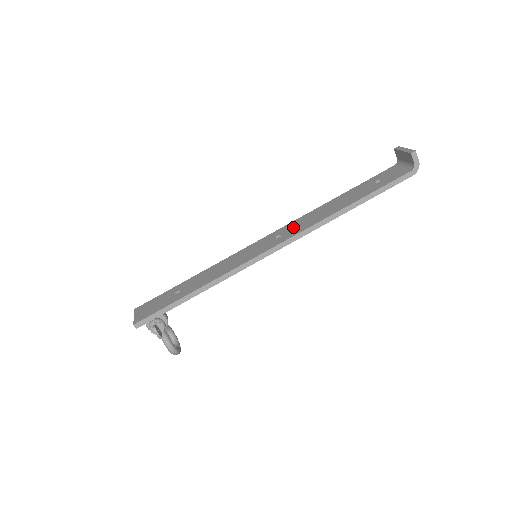
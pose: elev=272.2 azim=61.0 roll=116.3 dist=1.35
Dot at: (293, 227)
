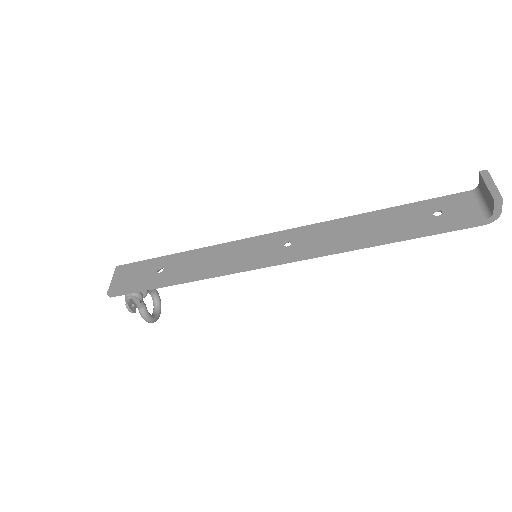
Dot at: (309, 237)
